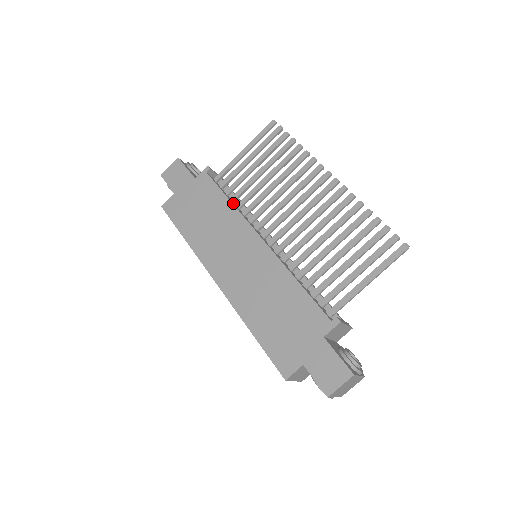
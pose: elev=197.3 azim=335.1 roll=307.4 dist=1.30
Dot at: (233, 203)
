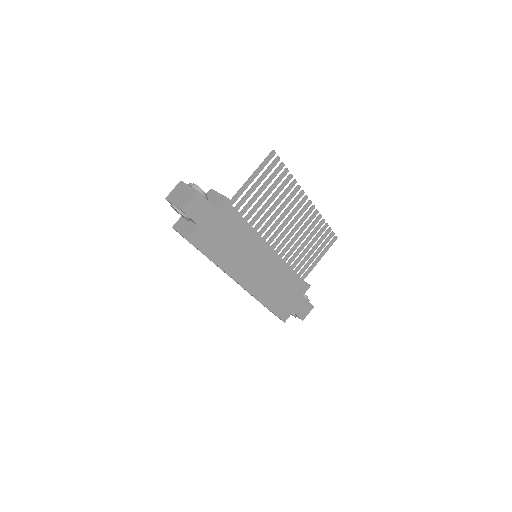
Dot at: (248, 227)
